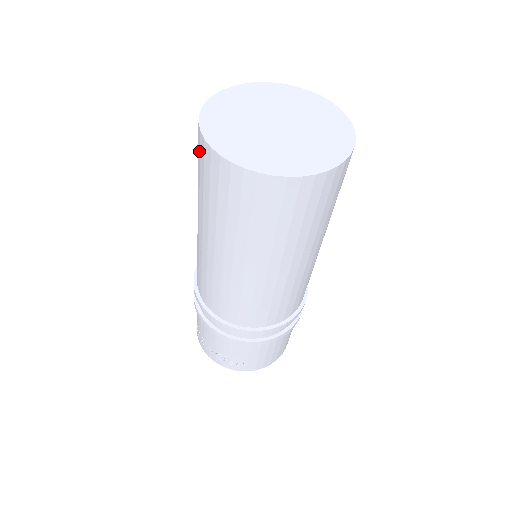
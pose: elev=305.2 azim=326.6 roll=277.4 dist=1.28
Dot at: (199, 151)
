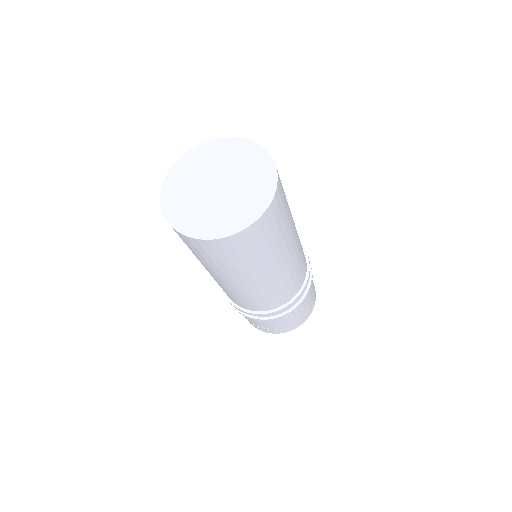
Dot at: occluded
